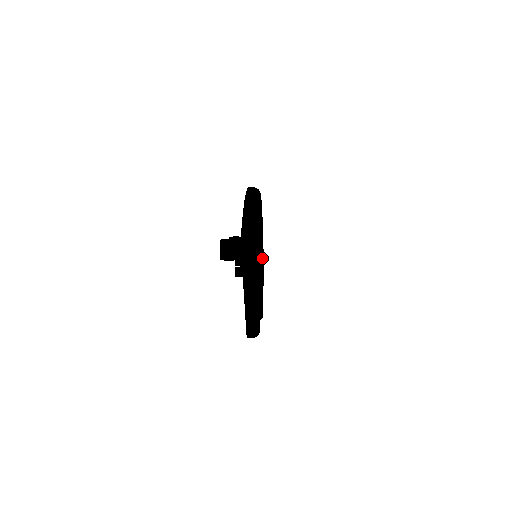
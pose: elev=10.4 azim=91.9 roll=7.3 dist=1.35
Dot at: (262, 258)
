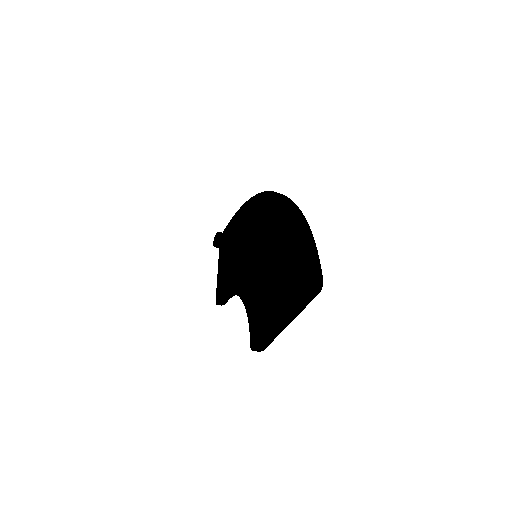
Dot at: occluded
